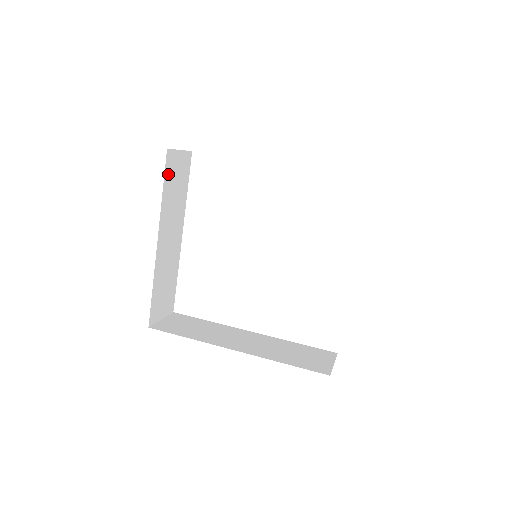
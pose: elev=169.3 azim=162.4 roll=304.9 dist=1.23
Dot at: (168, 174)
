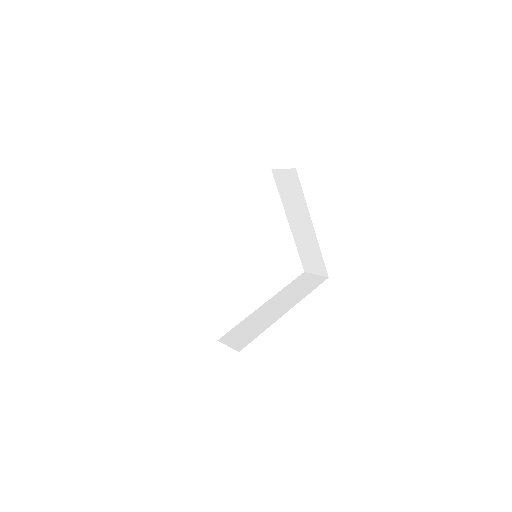
Dot at: occluded
